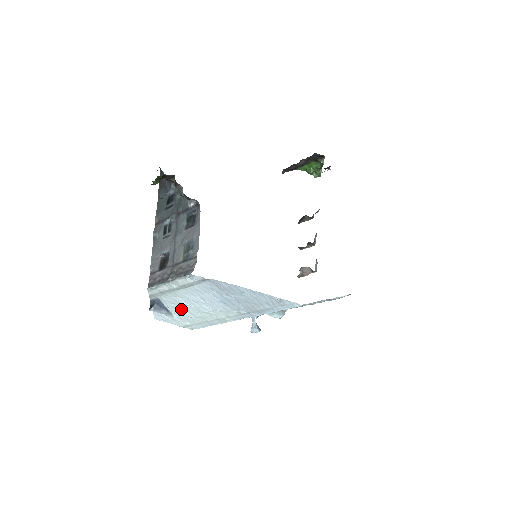
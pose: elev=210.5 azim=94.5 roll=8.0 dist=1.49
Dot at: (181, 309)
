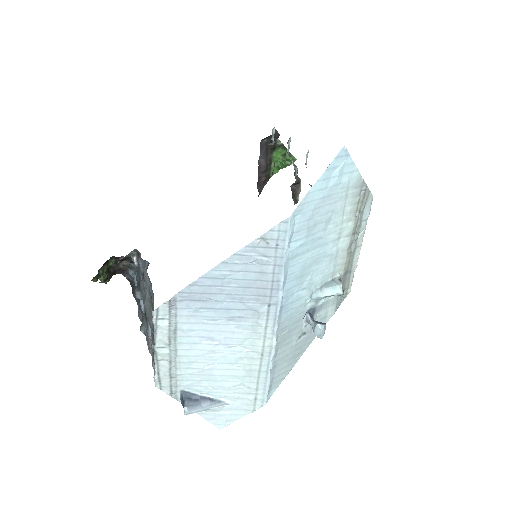
Dot at: (217, 382)
